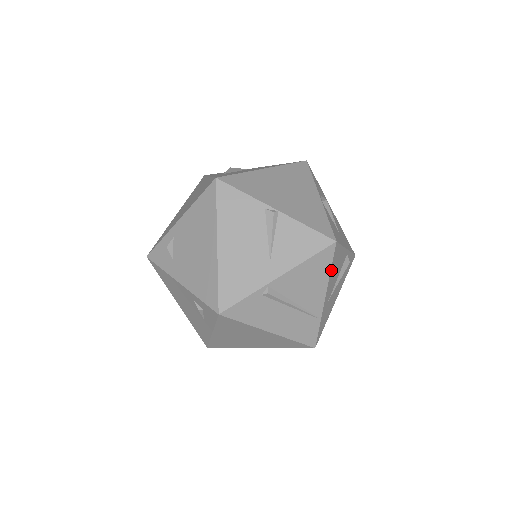
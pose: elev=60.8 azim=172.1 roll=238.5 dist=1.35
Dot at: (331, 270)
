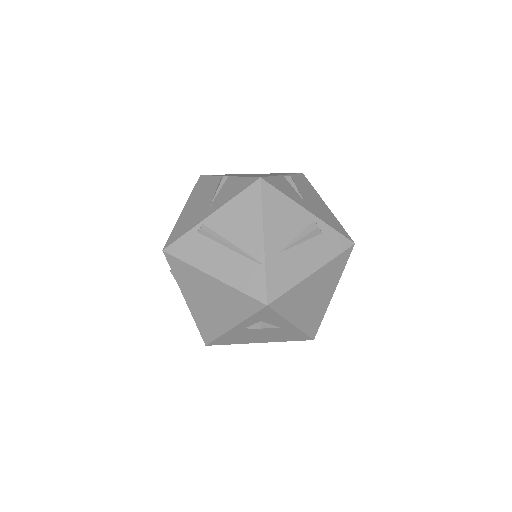
Dot at: (265, 209)
